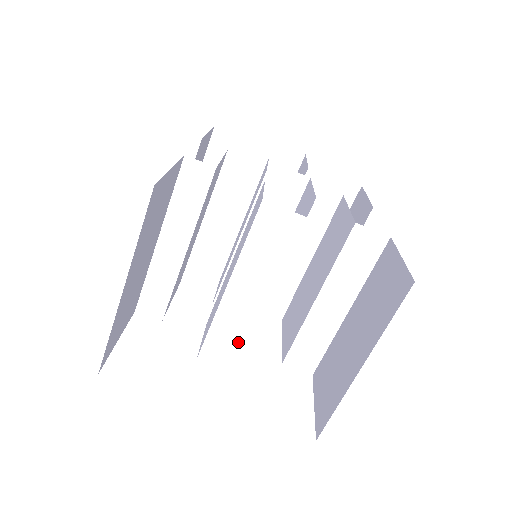
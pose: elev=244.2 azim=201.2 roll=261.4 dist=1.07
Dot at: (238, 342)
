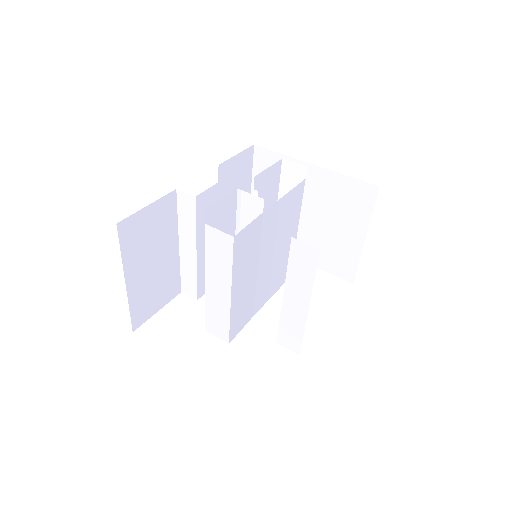
Dot at: (224, 322)
